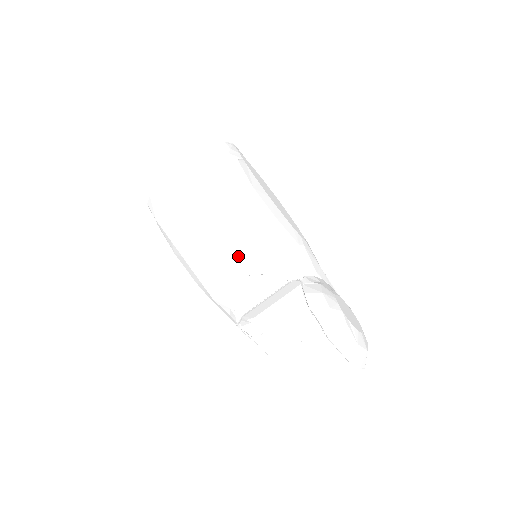
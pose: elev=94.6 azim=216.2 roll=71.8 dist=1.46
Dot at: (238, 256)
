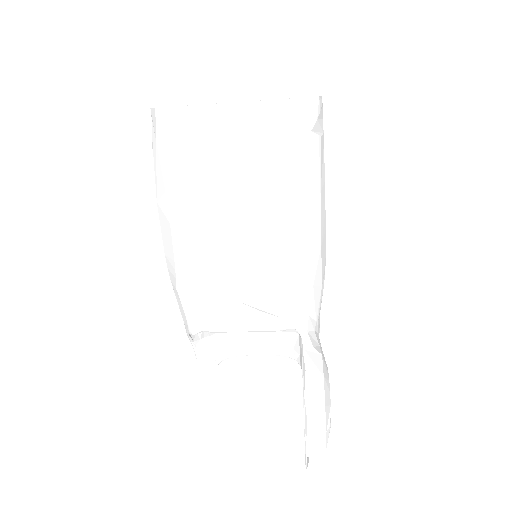
Dot at: (251, 277)
